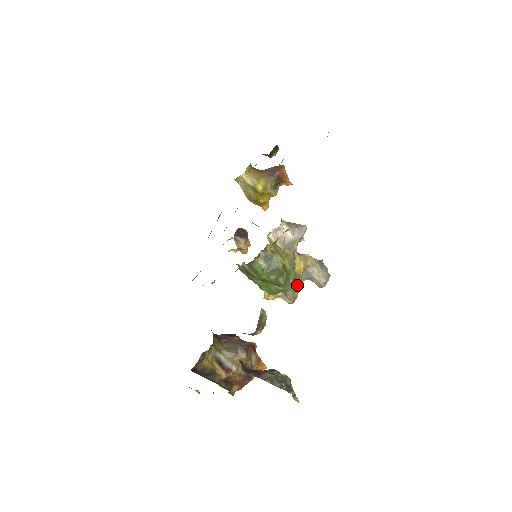
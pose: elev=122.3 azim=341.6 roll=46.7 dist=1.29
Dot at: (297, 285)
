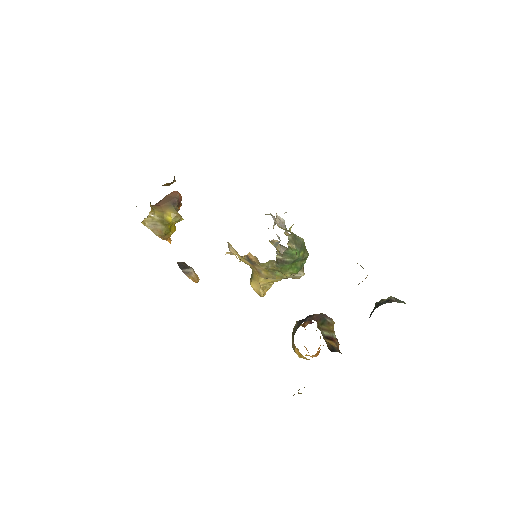
Dot at: occluded
